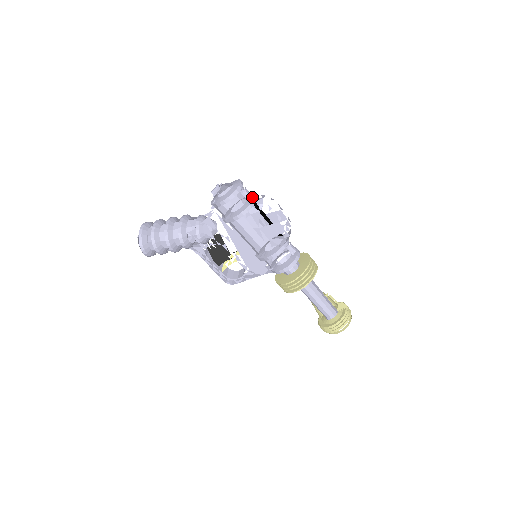
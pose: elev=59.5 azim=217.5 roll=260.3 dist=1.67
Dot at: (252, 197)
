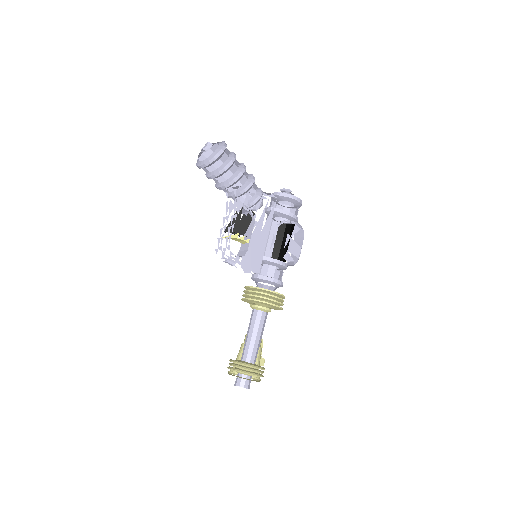
Dot at: occluded
